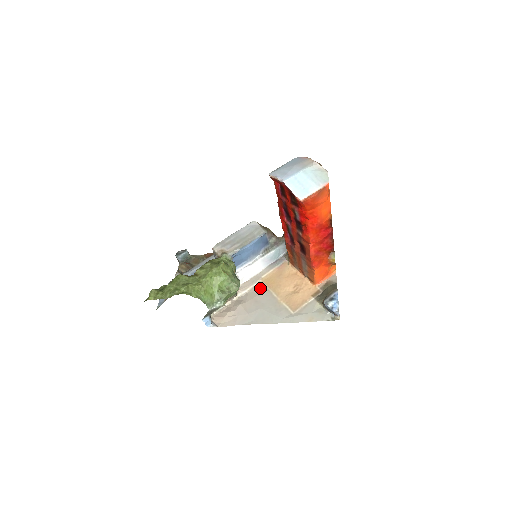
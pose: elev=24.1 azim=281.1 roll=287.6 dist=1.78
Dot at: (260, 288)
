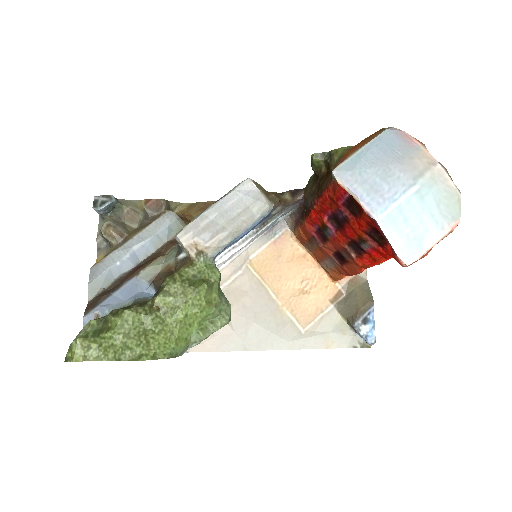
Dot at: (249, 281)
